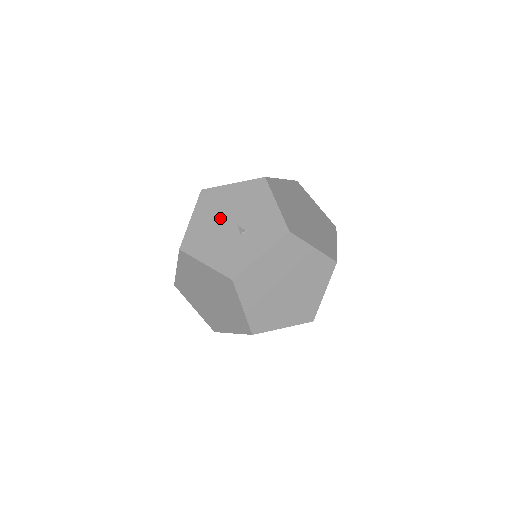
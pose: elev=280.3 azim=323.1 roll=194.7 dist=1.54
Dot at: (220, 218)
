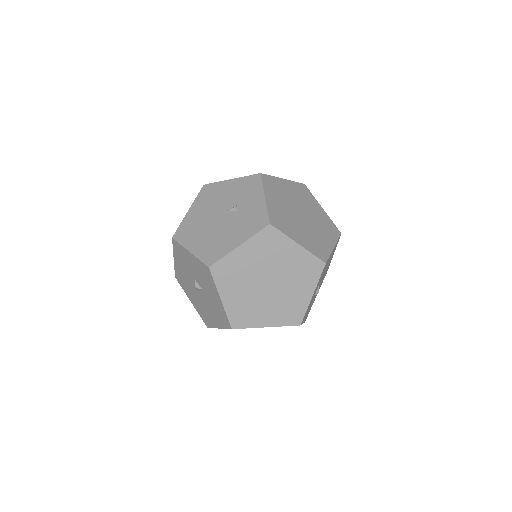
Dot at: (209, 225)
